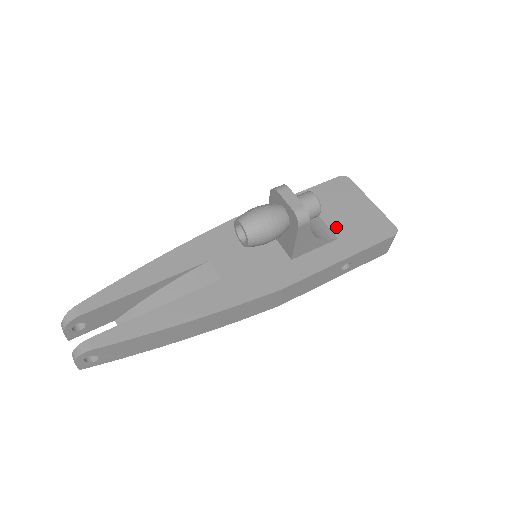
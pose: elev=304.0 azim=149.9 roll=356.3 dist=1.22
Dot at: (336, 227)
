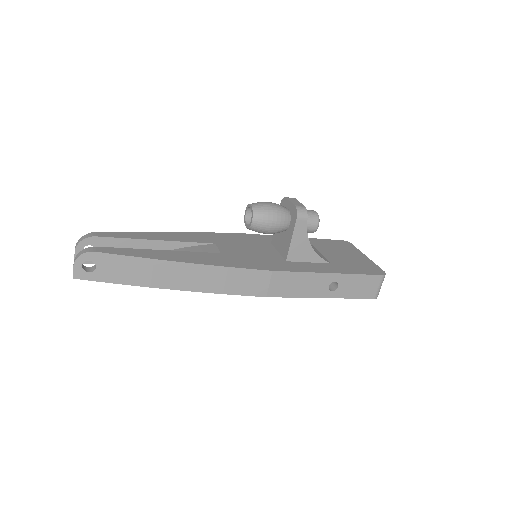
Dot at: (331, 258)
